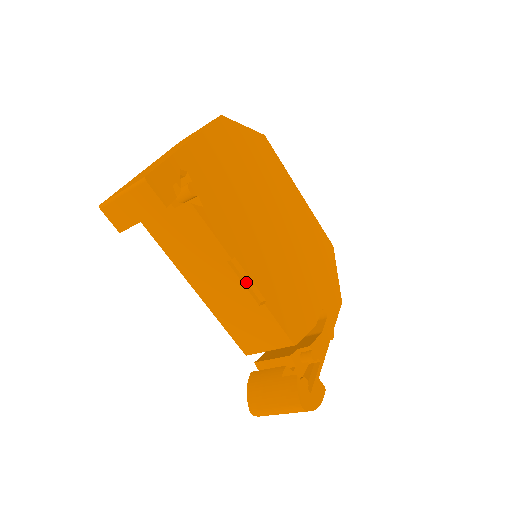
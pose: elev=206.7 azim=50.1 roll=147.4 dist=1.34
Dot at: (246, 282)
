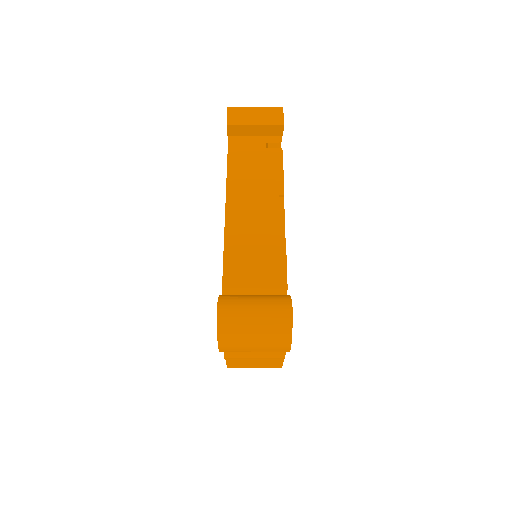
Dot at: (279, 219)
